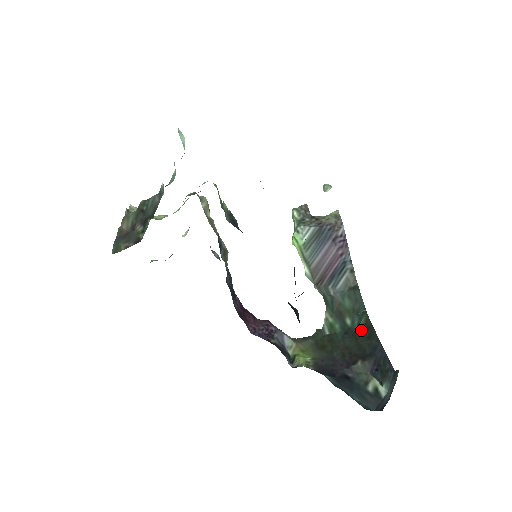
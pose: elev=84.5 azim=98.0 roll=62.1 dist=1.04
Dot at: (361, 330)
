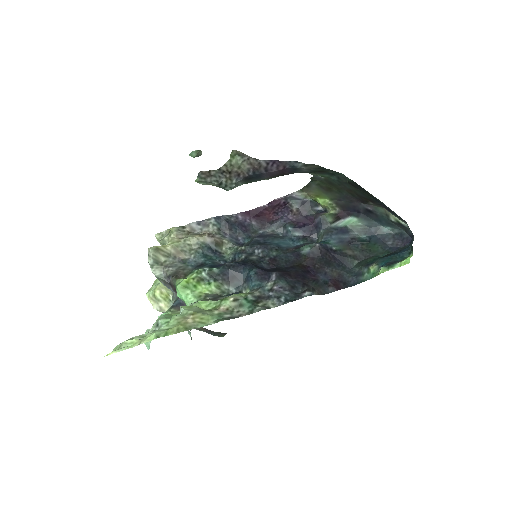
Dot at: (353, 184)
